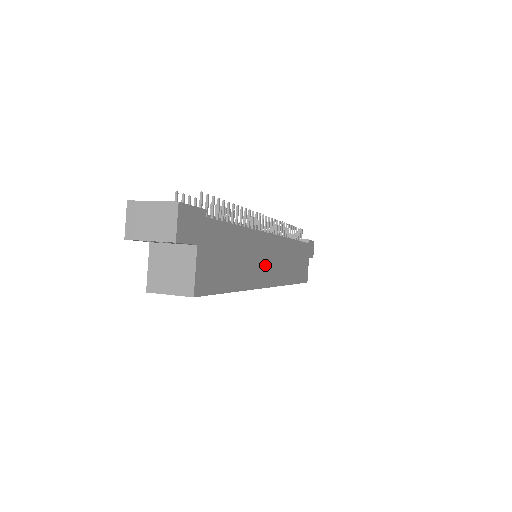
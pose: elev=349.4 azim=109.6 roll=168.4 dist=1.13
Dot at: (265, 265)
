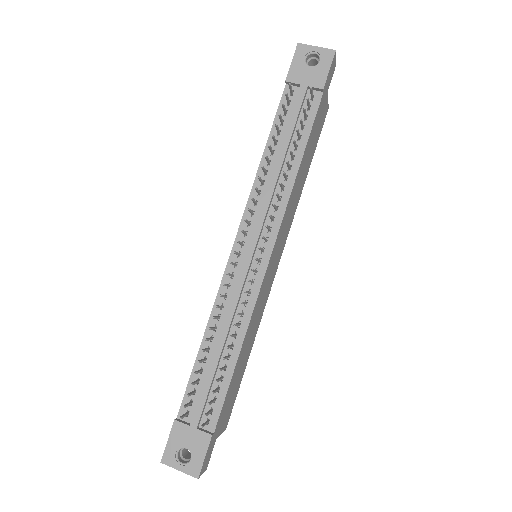
Dot at: (268, 285)
